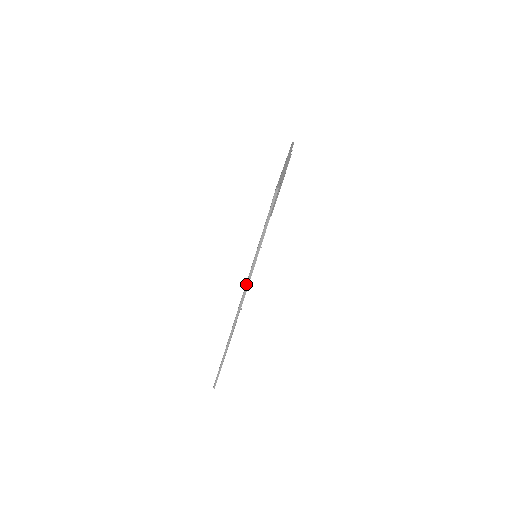
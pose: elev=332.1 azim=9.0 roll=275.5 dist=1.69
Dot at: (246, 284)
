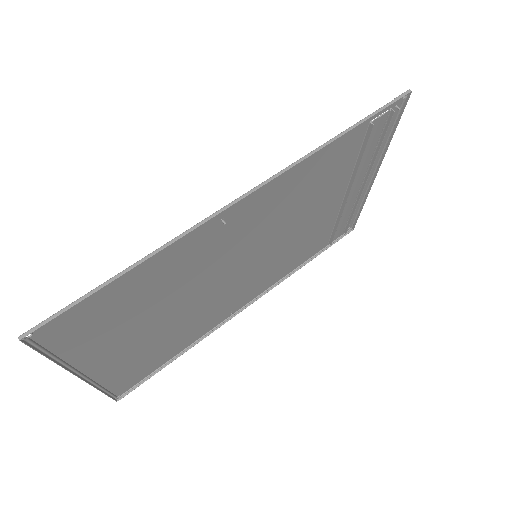
Dot at: (278, 173)
